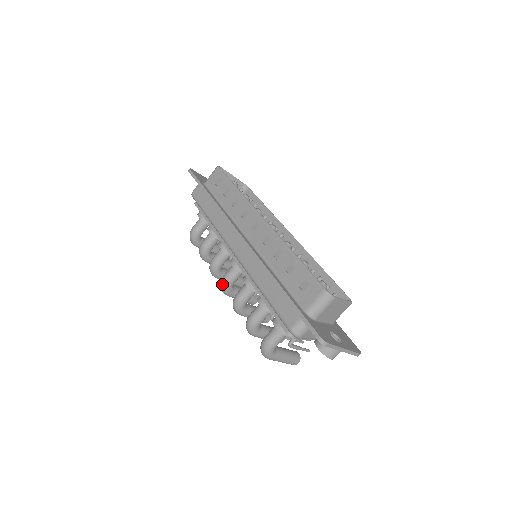
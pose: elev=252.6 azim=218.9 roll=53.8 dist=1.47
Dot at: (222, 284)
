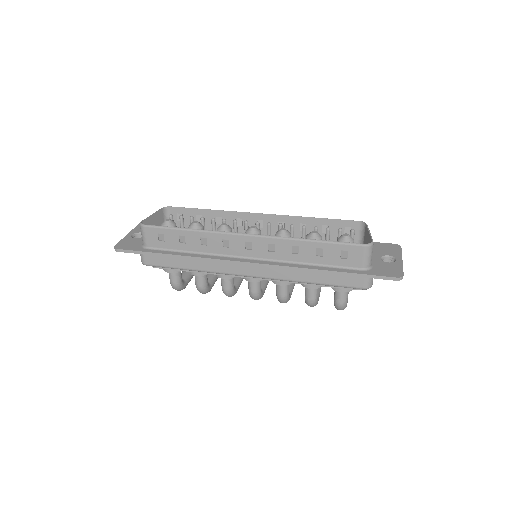
Dot at: (255, 298)
